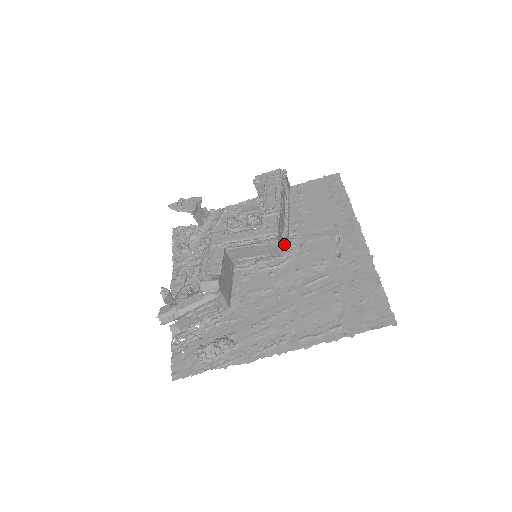
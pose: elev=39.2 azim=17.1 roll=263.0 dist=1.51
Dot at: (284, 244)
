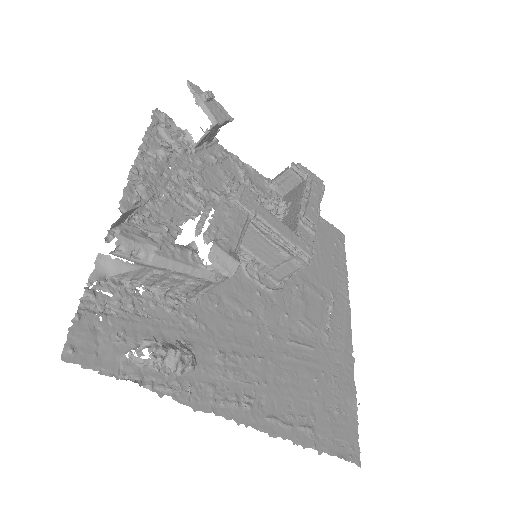
Dot at: occluded
